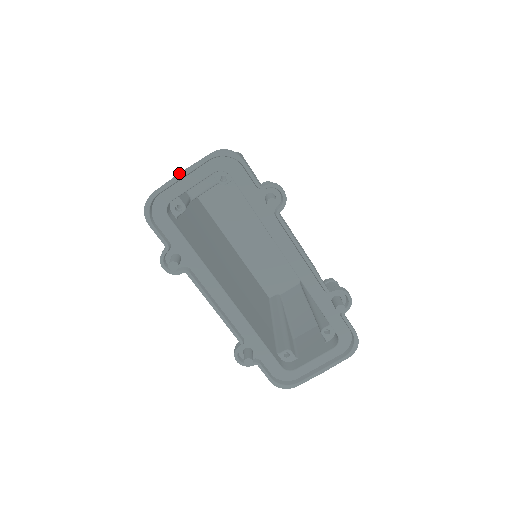
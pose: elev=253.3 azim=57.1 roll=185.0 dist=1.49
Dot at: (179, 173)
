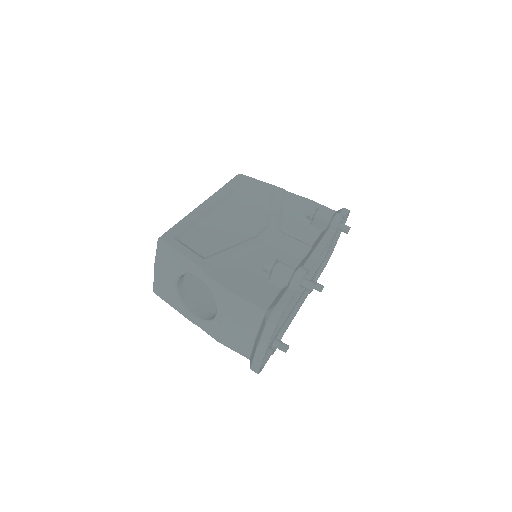
Dot at: (259, 353)
